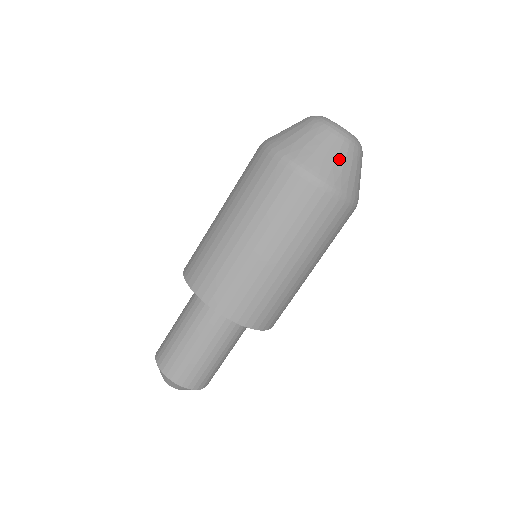
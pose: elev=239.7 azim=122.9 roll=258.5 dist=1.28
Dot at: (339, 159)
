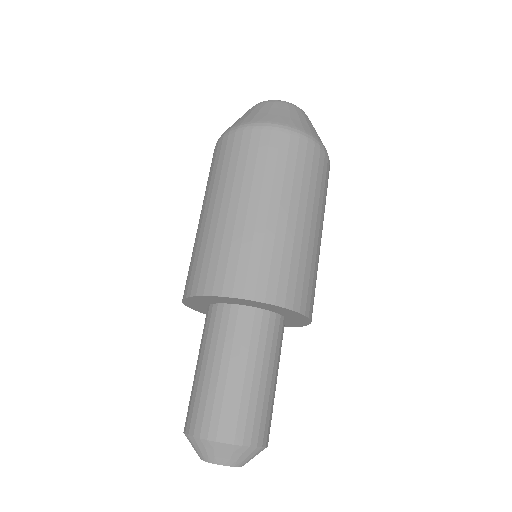
Dot at: (283, 111)
